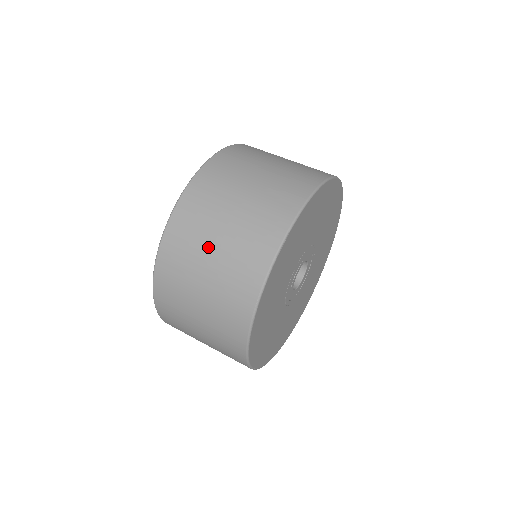
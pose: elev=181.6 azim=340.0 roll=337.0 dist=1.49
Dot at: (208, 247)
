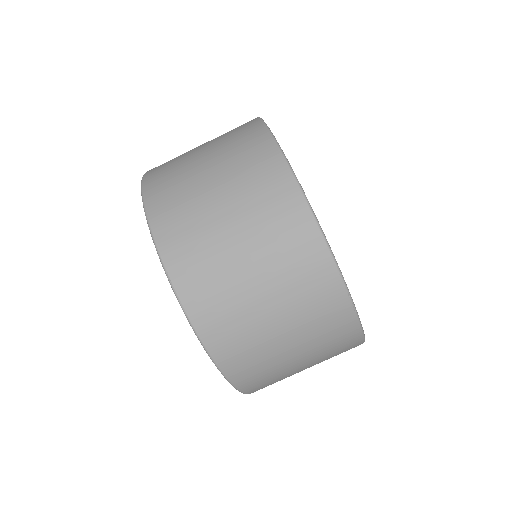
Dot at: (254, 297)
